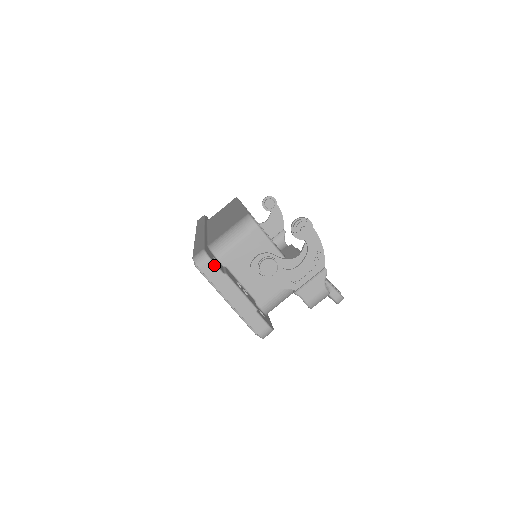
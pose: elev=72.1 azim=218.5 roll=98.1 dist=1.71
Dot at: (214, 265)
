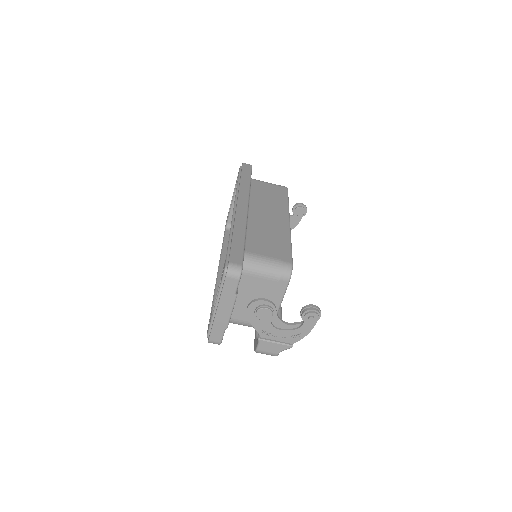
Dot at: (237, 284)
